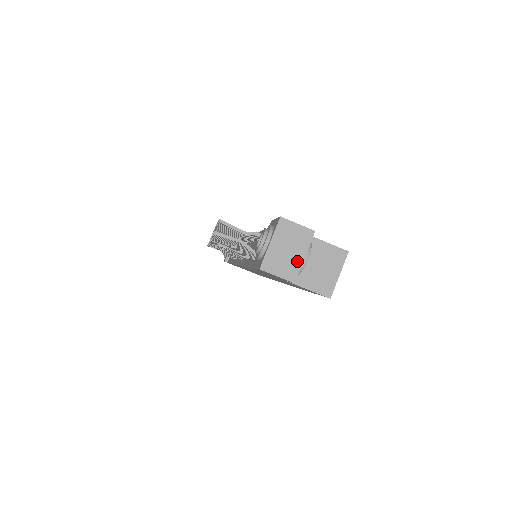
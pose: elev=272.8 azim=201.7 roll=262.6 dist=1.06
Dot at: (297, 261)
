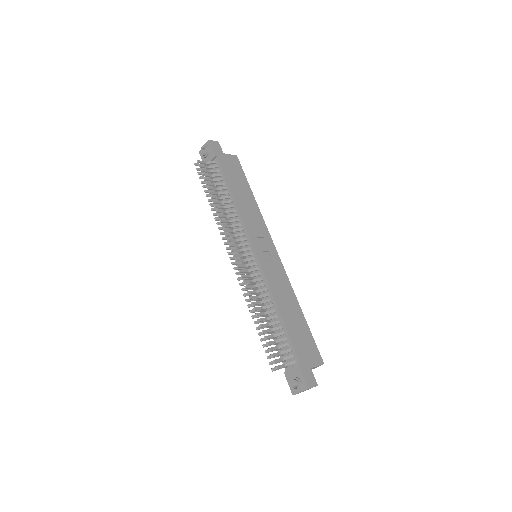
Dot at: occluded
